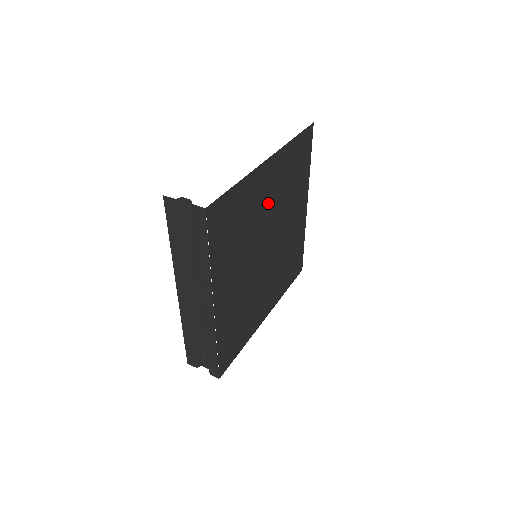
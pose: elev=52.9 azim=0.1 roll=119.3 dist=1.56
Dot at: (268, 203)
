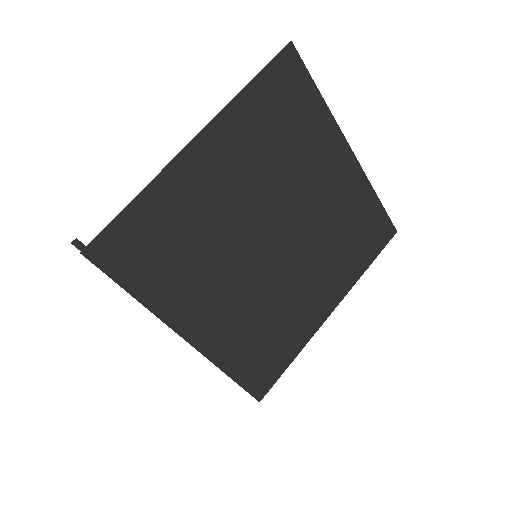
Dot at: (234, 191)
